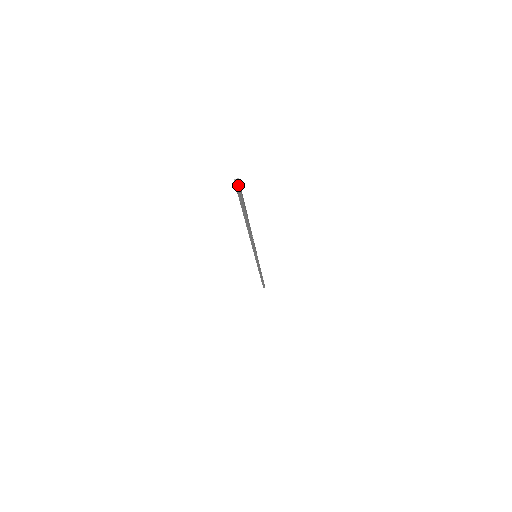
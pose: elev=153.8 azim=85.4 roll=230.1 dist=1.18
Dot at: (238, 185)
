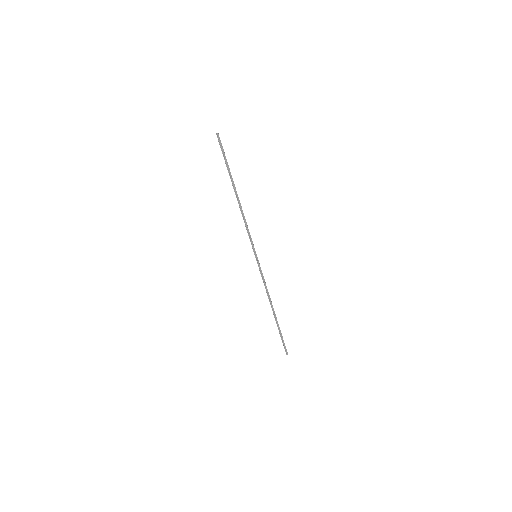
Dot at: (218, 137)
